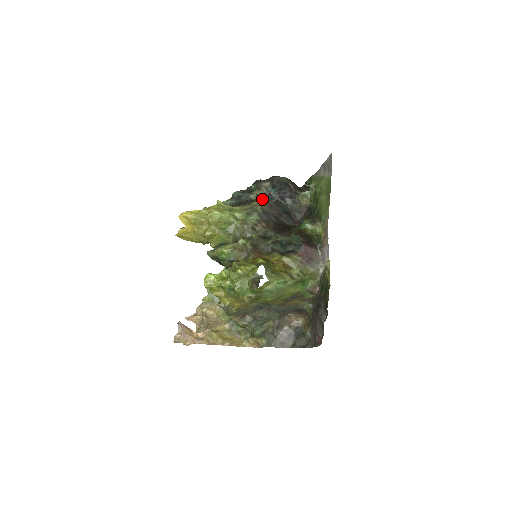
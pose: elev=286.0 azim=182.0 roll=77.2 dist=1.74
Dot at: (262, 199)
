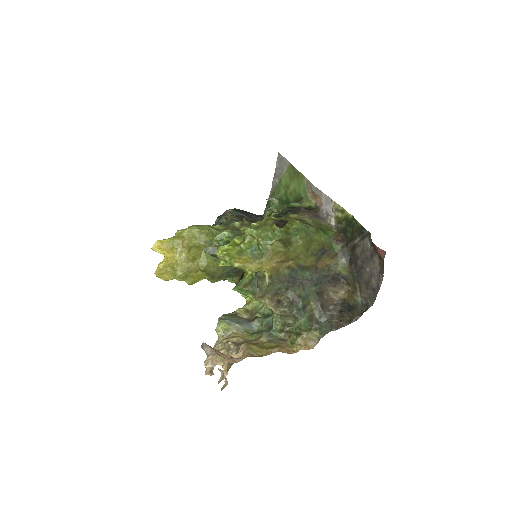
Dot at: (233, 215)
